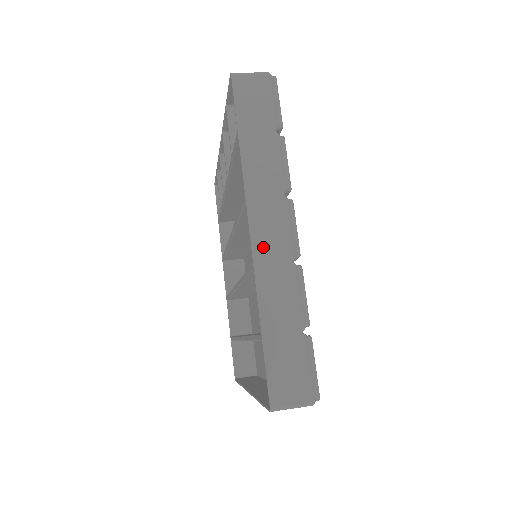
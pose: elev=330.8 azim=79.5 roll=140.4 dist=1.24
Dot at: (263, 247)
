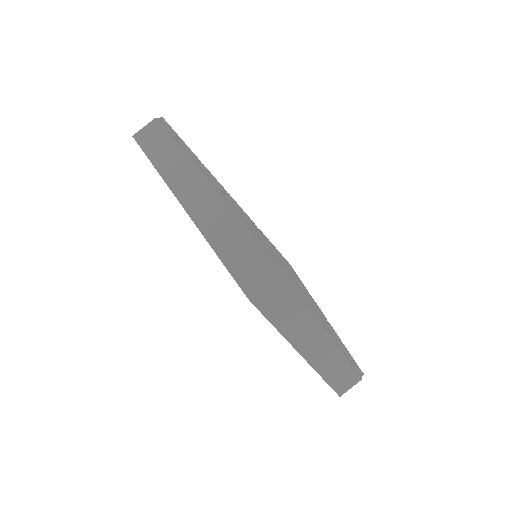
Dot at: (318, 360)
